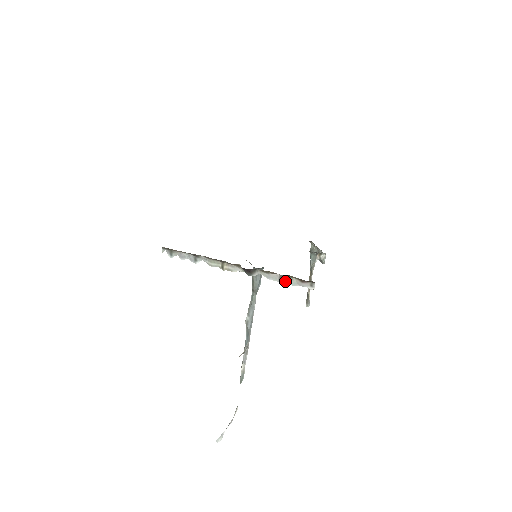
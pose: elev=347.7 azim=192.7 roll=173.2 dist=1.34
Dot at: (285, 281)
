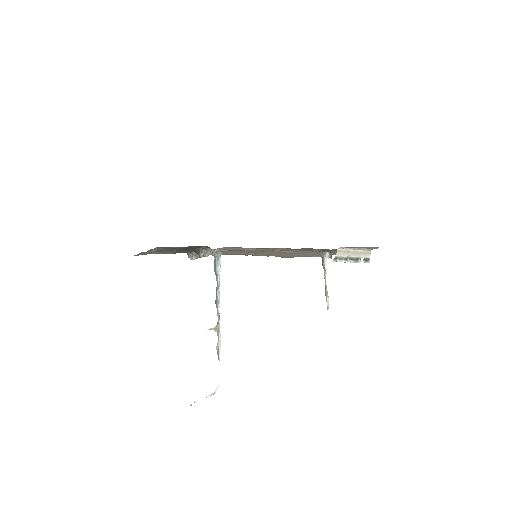
Dot at: (206, 254)
